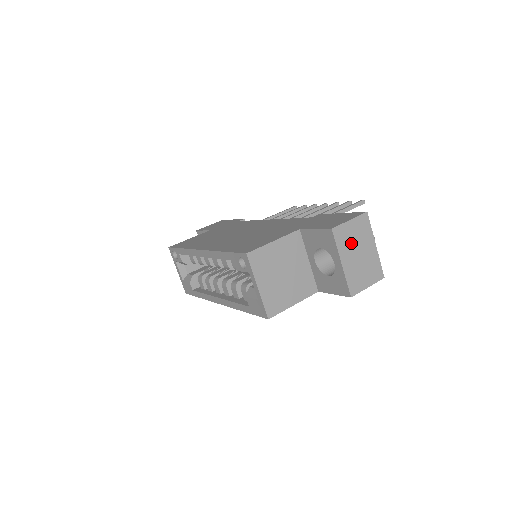
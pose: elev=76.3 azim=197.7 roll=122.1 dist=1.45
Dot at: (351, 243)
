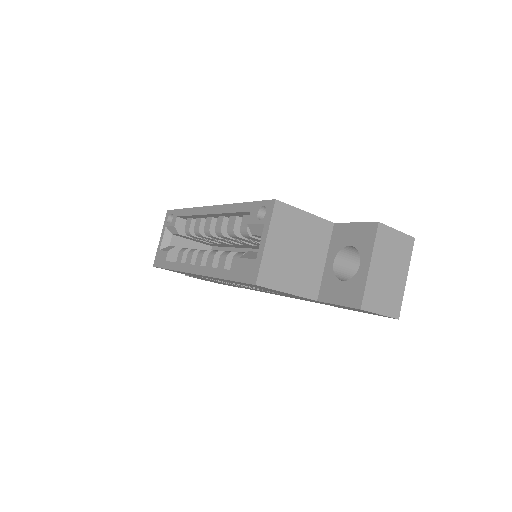
Dot at: (388, 253)
